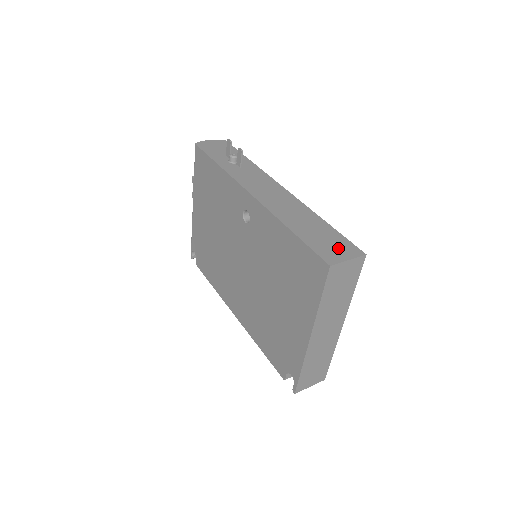
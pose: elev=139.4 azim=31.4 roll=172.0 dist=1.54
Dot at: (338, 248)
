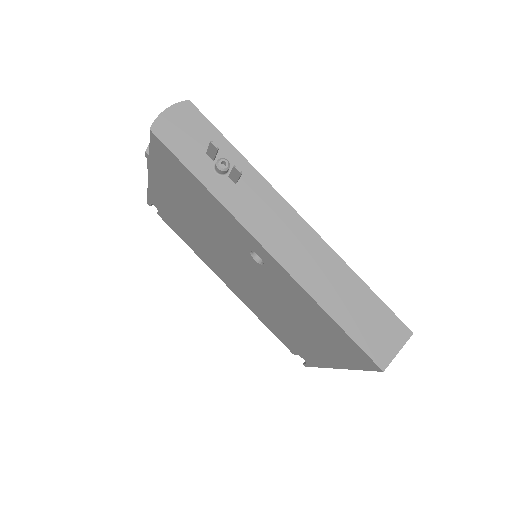
Dot at: (386, 334)
